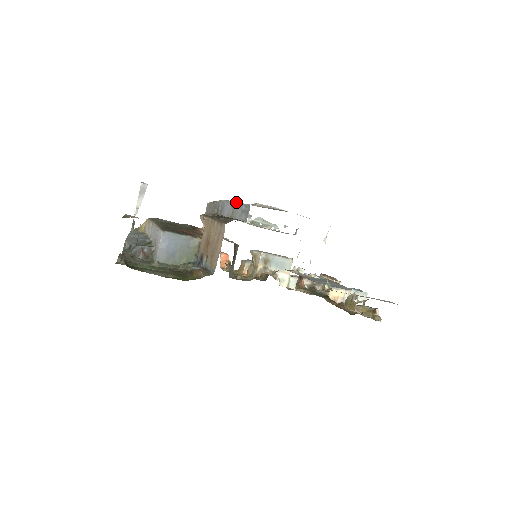
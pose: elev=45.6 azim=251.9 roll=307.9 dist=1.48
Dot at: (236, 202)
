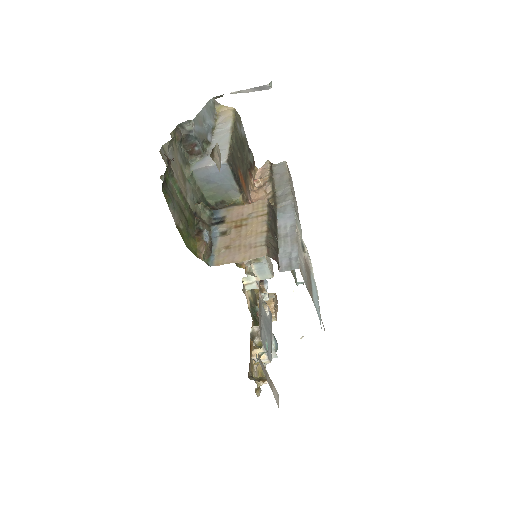
Dot at: (297, 237)
